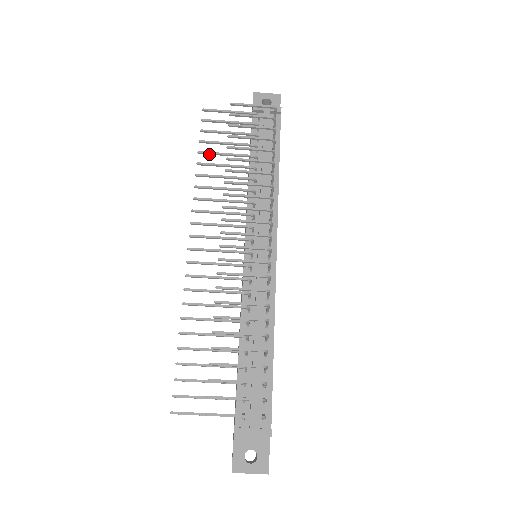
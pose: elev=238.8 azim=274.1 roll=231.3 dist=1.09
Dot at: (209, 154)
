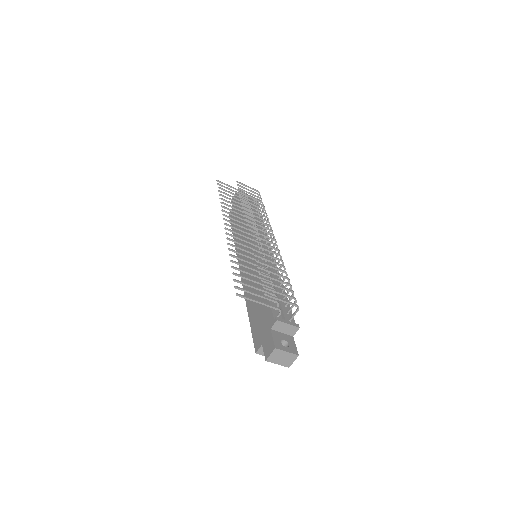
Dot at: occluded
